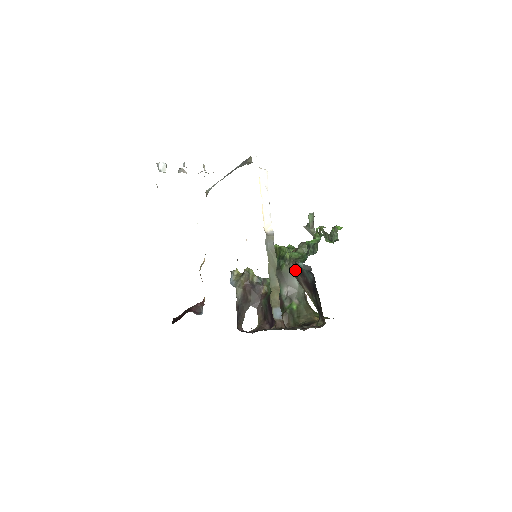
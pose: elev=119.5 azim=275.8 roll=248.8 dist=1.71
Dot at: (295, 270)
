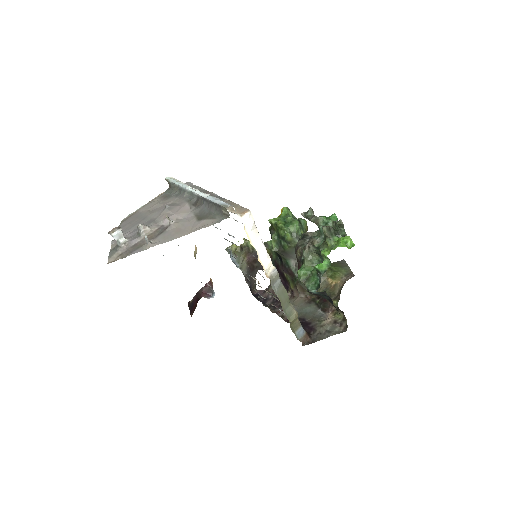
Dot at: occluded
